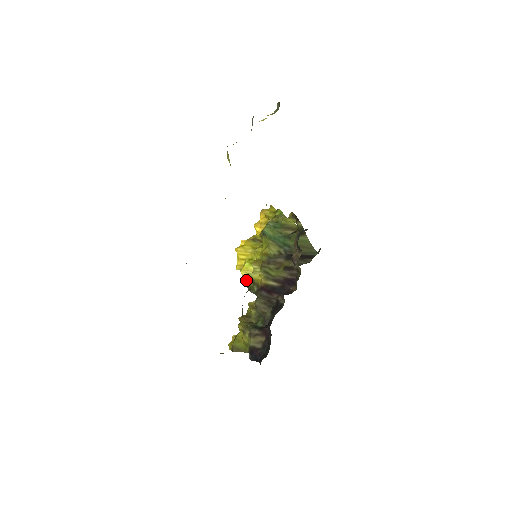
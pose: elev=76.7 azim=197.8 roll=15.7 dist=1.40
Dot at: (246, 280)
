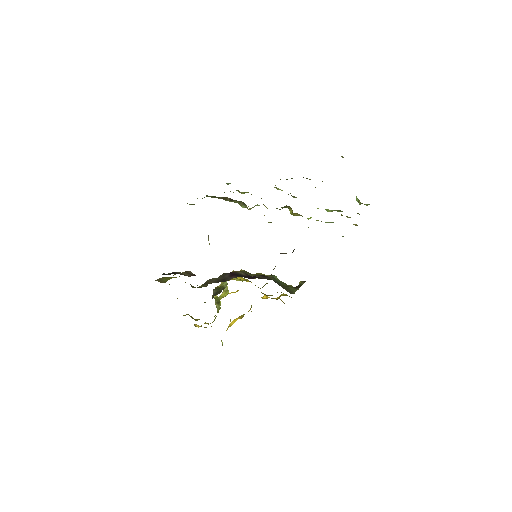
Dot at: occluded
